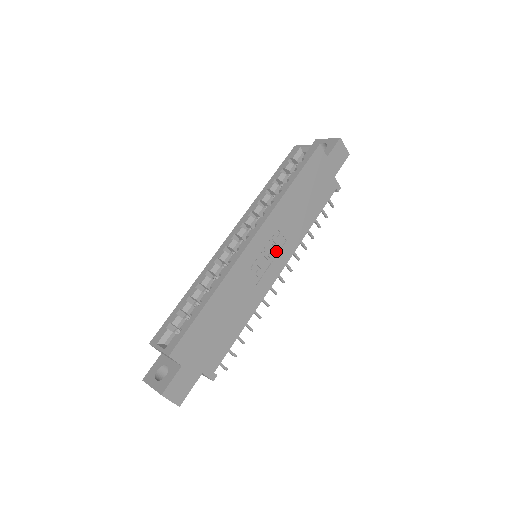
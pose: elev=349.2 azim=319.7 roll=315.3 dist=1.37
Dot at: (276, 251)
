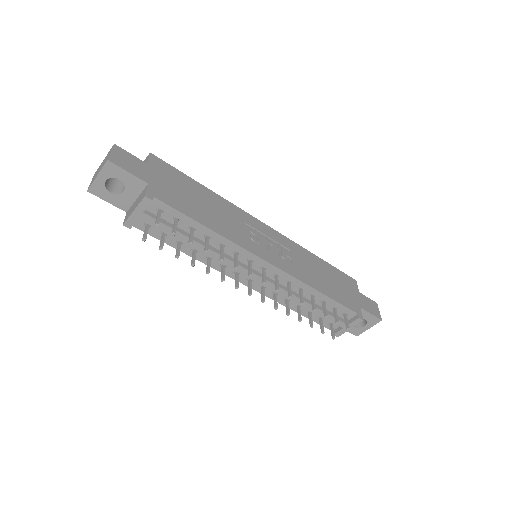
Dot at: (278, 255)
